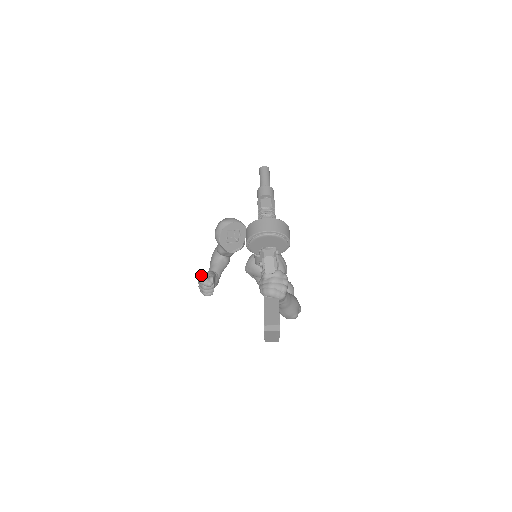
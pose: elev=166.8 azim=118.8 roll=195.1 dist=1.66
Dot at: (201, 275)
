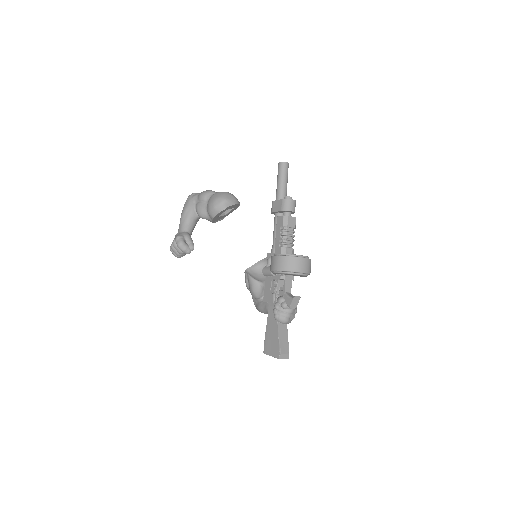
Dot at: (182, 240)
